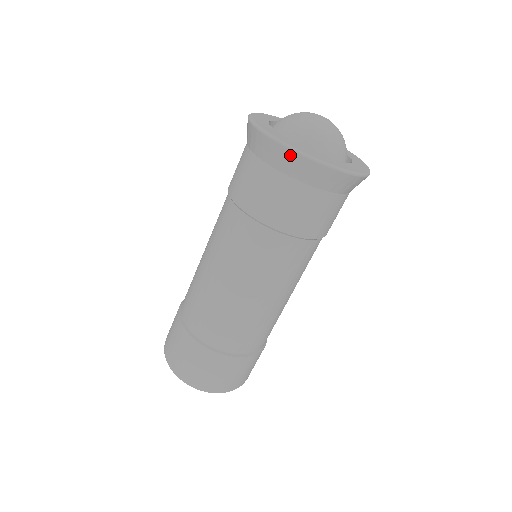
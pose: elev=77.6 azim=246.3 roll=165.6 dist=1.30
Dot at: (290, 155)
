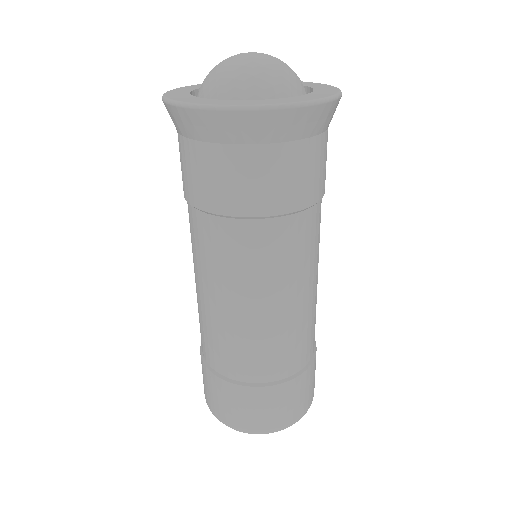
Dot at: (230, 117)
